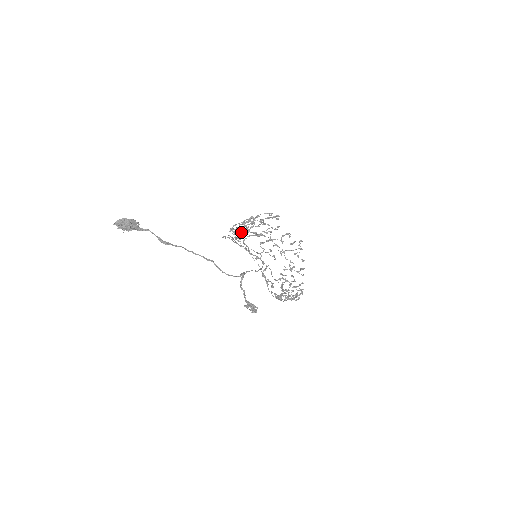
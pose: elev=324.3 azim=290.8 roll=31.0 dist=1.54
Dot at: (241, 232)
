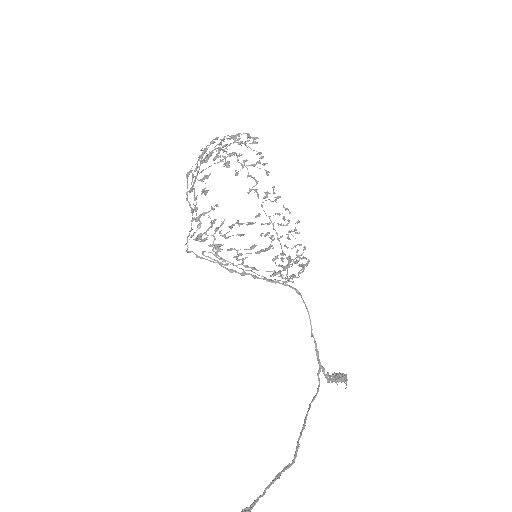
Dot at: occluded
